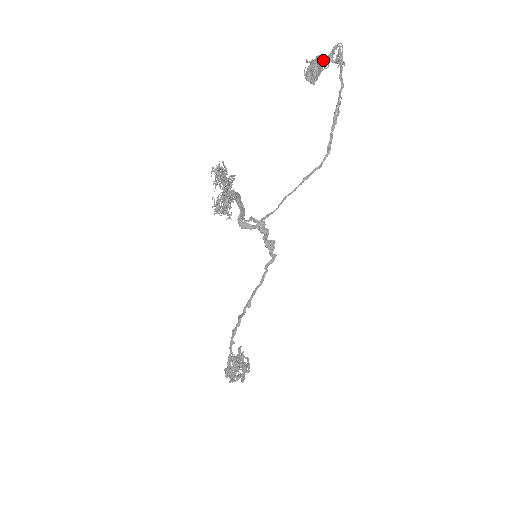
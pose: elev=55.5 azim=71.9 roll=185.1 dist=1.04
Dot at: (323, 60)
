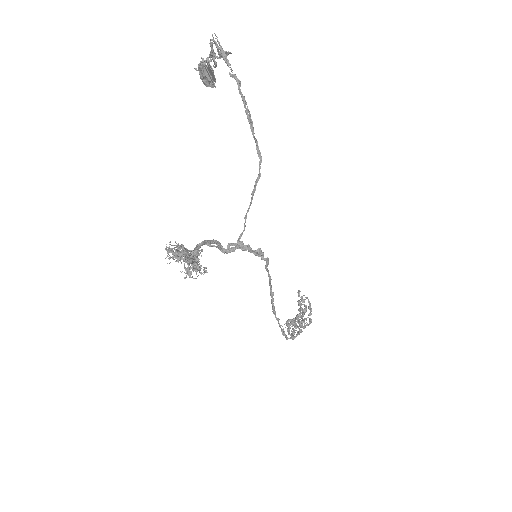
Dot at: (208, 63)
